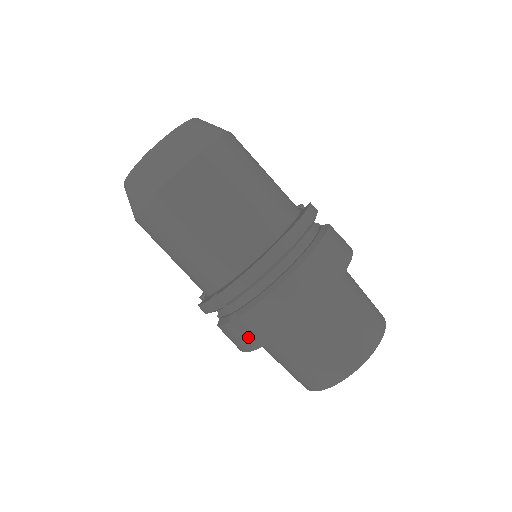
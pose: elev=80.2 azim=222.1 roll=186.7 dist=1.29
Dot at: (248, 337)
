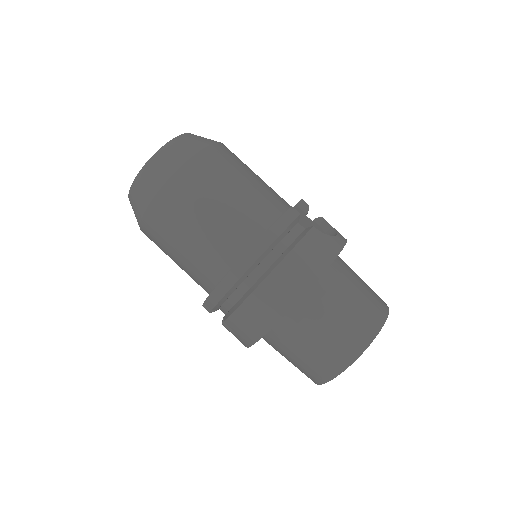
Dot at: (238, 337)
